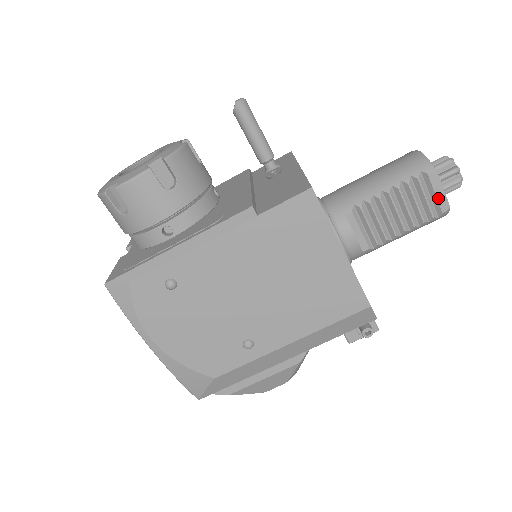
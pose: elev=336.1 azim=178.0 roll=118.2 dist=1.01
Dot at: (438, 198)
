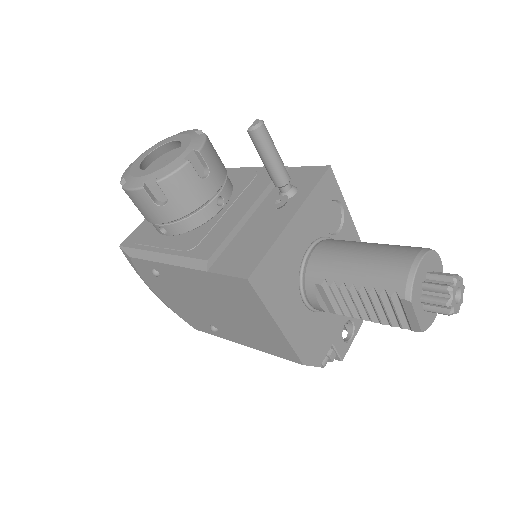
Dot at: (409, 319)
